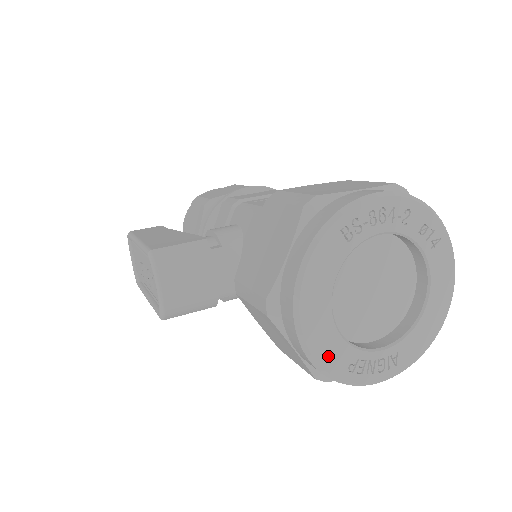
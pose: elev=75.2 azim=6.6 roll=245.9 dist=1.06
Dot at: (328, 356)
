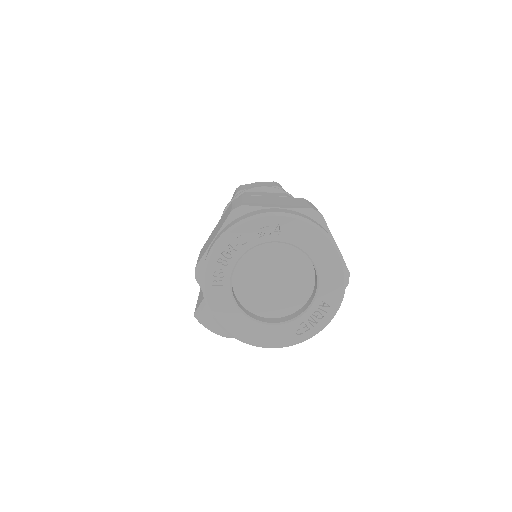
Dot at: (276, 339)
